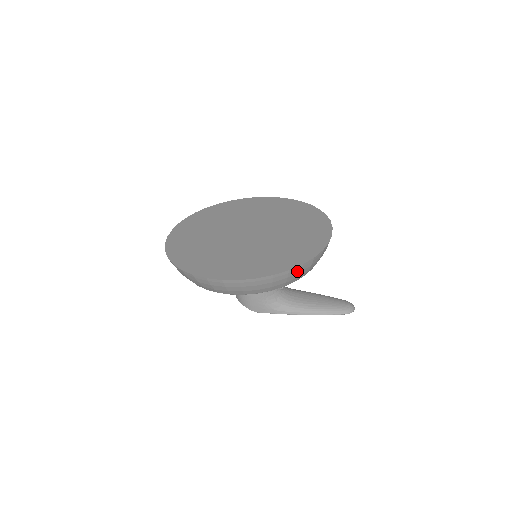
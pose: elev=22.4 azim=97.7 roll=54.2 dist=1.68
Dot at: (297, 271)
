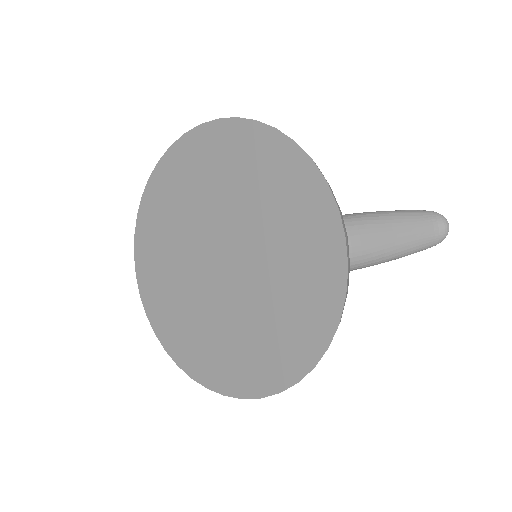
Dot at: occluded
